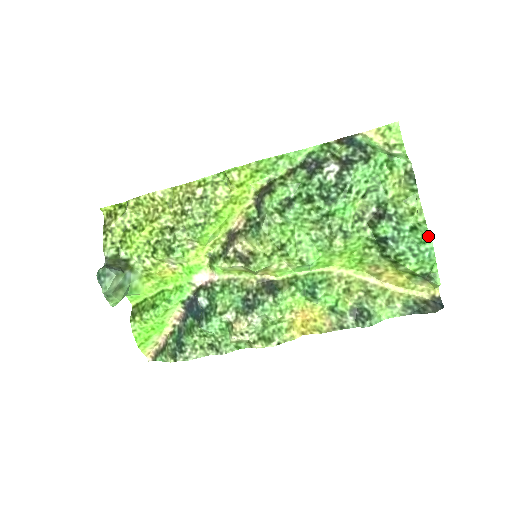
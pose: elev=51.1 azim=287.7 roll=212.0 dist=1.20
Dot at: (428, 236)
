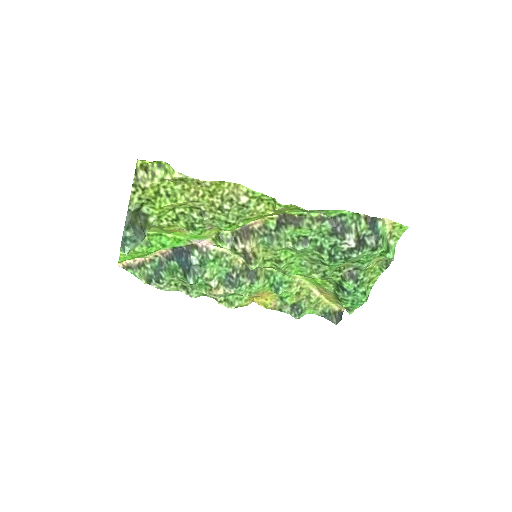
Dot at: (367, 299)
